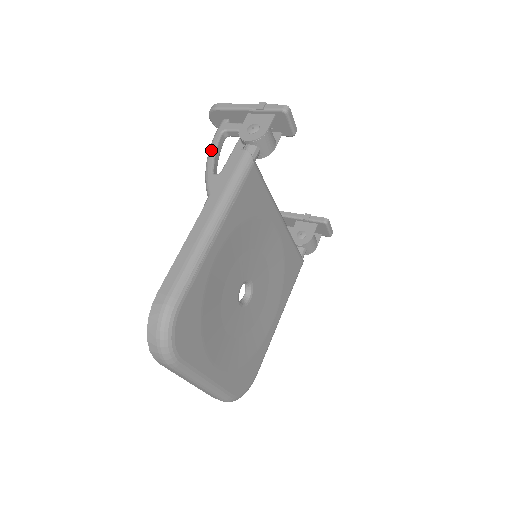
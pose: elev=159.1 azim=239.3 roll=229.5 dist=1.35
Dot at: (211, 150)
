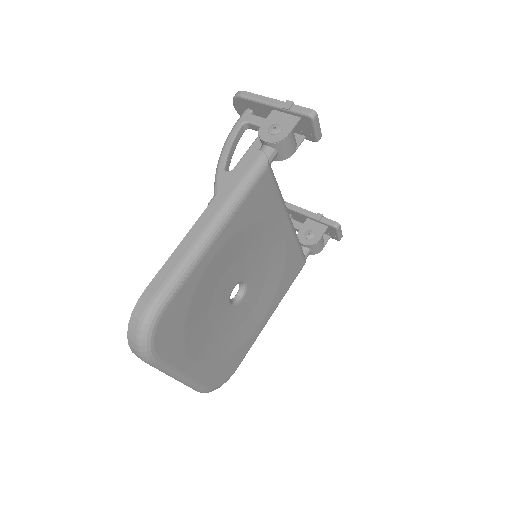
Dot at: (227, 142)
